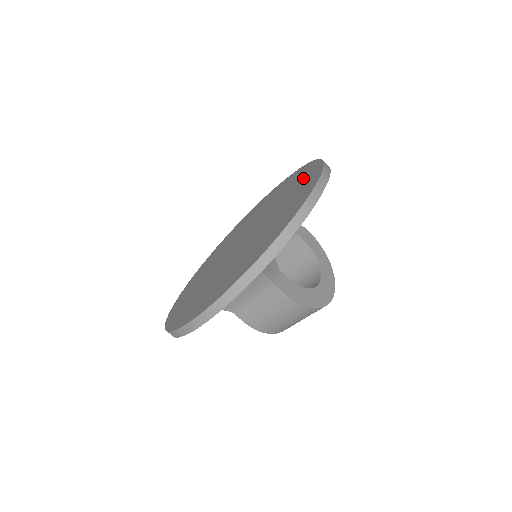
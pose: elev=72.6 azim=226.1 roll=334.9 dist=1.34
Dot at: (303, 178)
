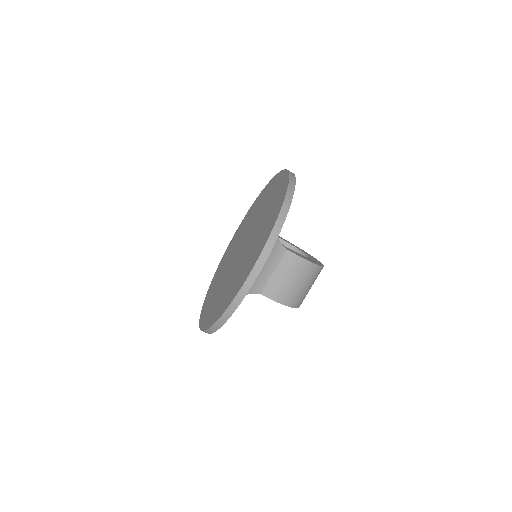
Dot at: (268, 190)
